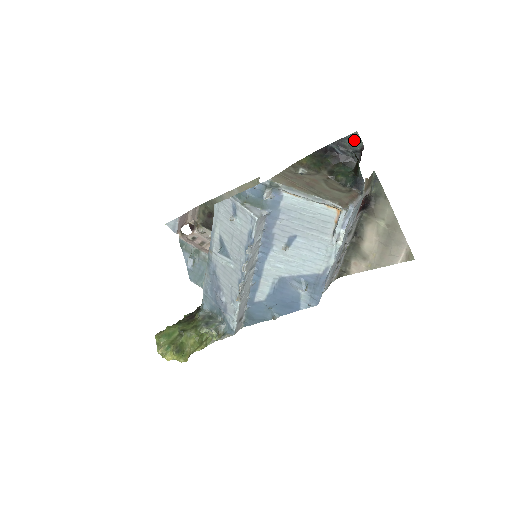
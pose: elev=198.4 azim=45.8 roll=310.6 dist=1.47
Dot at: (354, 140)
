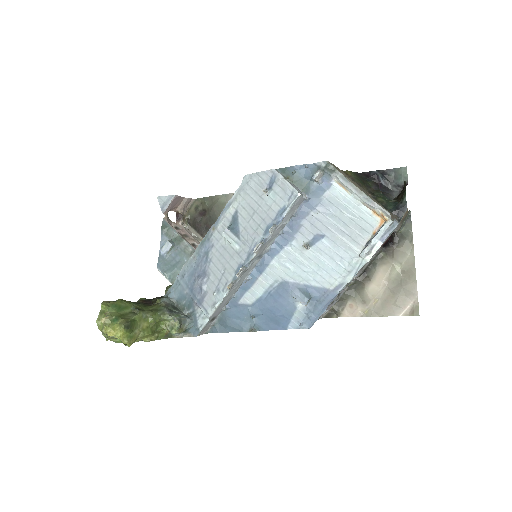
Dot at: (400, 174)
